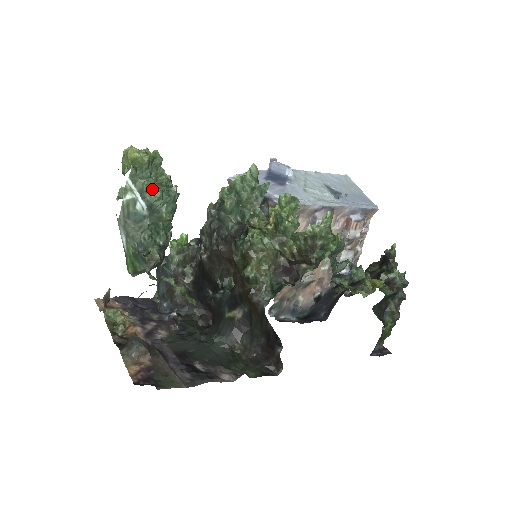
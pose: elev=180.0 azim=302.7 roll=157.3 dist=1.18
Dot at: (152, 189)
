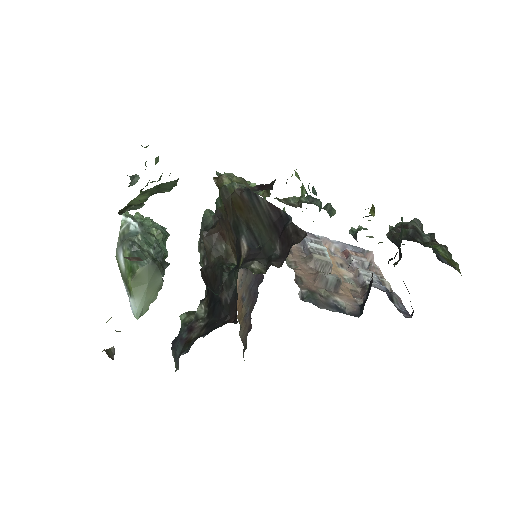
Dot at: (142, 217)
